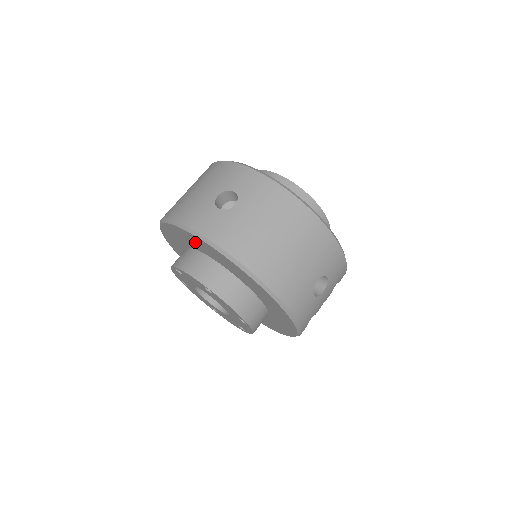
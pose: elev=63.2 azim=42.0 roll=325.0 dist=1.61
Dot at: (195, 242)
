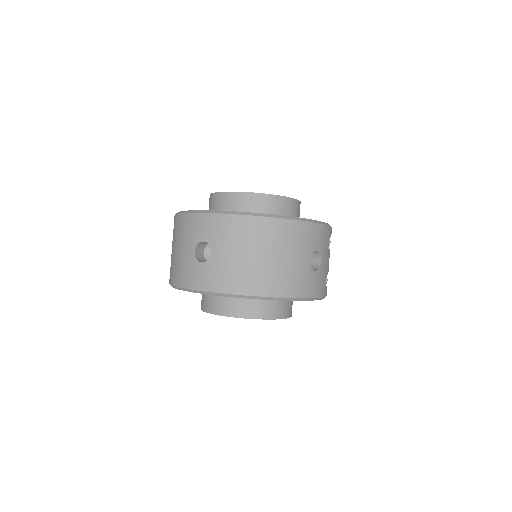
Dot at: occluded
